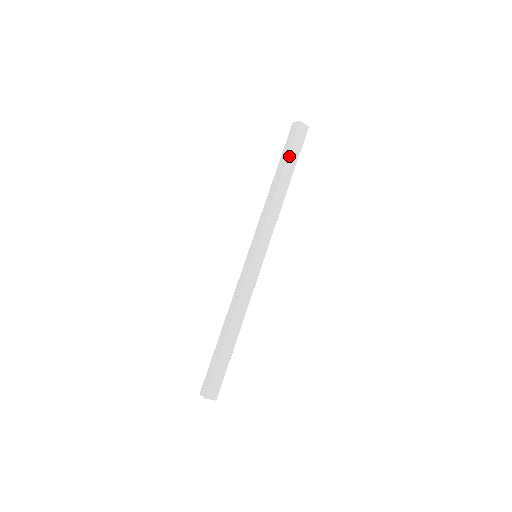
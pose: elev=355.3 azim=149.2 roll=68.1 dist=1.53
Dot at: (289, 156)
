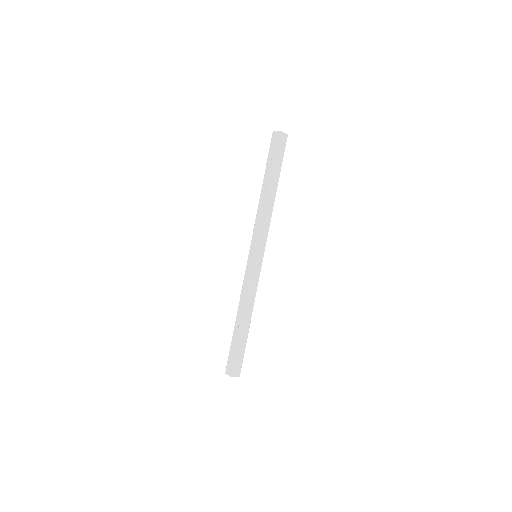
Dot at: (274, 165)
